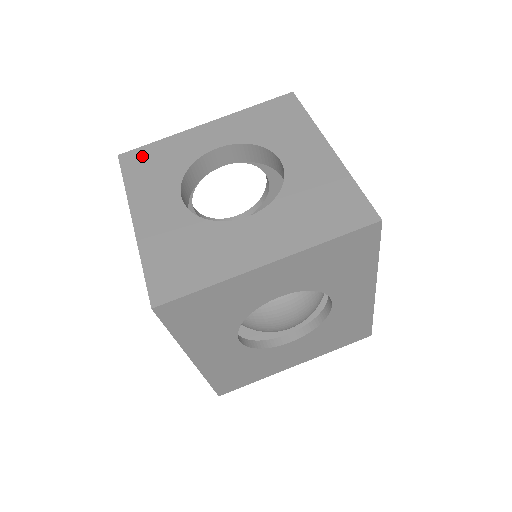
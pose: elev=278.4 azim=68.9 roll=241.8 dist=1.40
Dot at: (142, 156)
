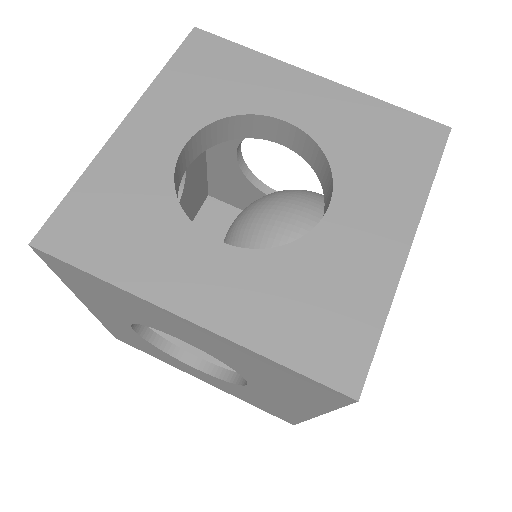
Dot at: (77, 221)
